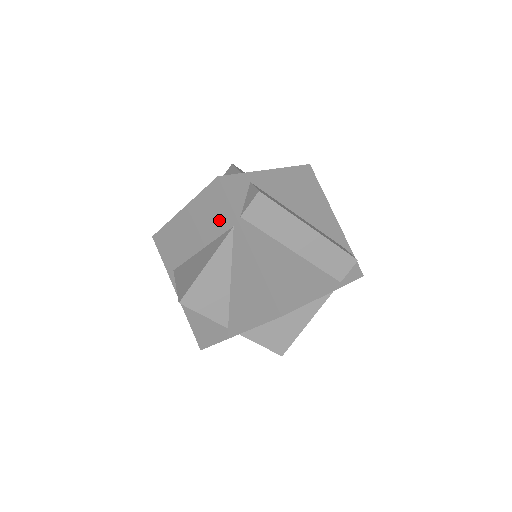
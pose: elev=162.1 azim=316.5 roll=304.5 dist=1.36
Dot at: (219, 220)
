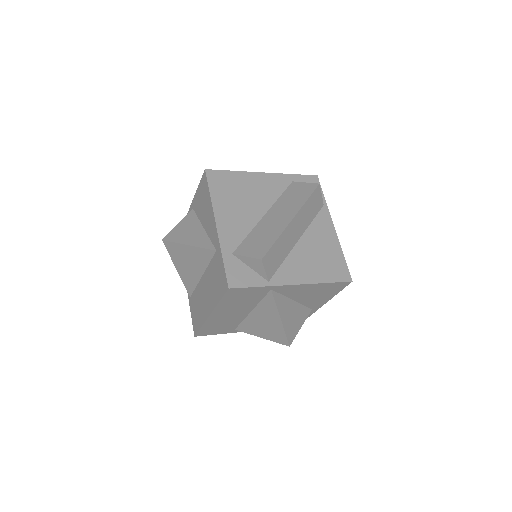
Dot at: (254, 296)
